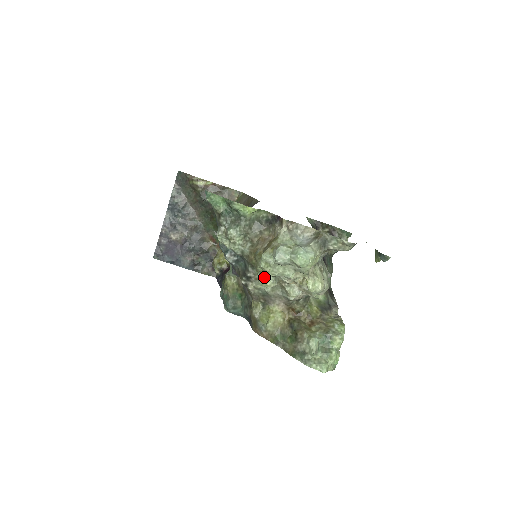
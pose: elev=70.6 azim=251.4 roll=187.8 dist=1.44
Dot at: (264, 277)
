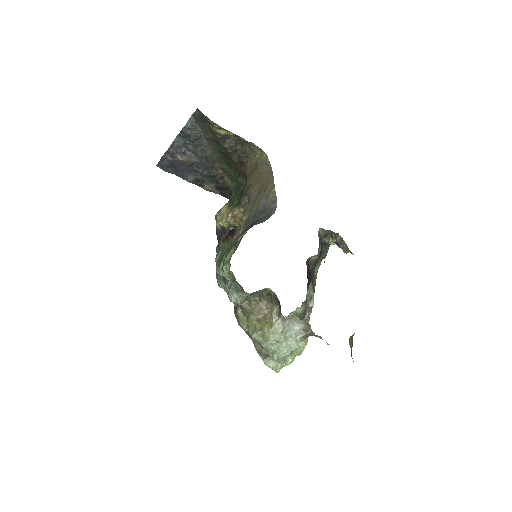
Dot at: occluded
